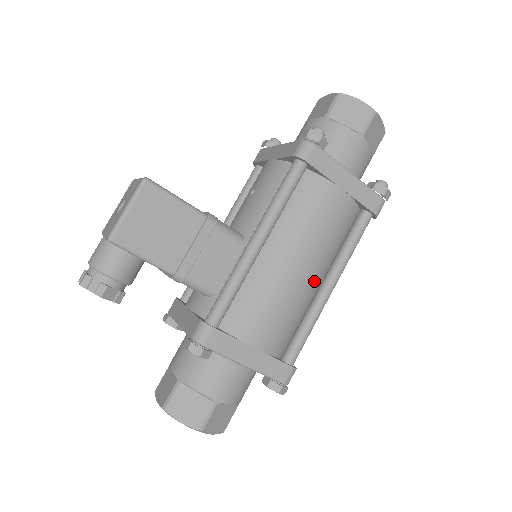
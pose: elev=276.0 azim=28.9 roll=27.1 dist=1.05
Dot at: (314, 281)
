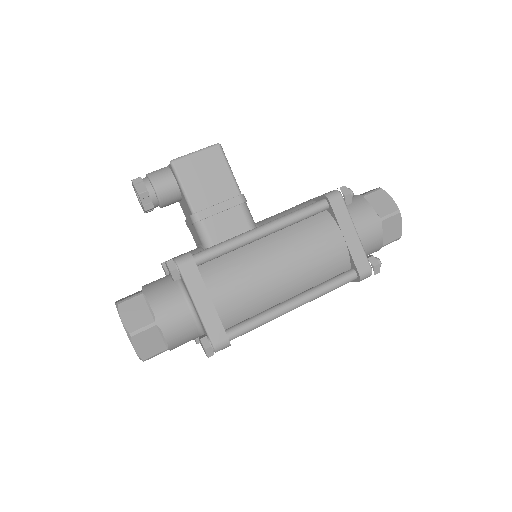
Dot at: (285, 289)
